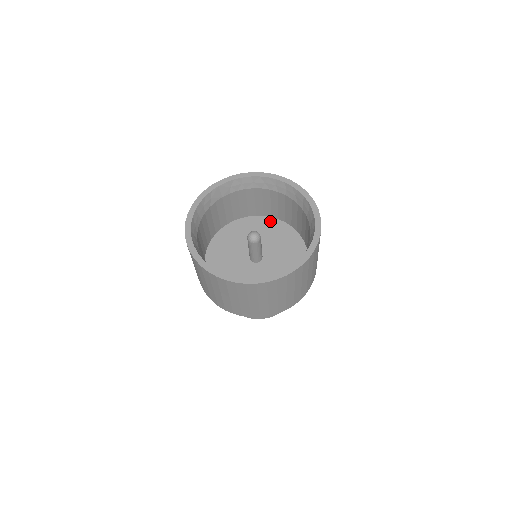
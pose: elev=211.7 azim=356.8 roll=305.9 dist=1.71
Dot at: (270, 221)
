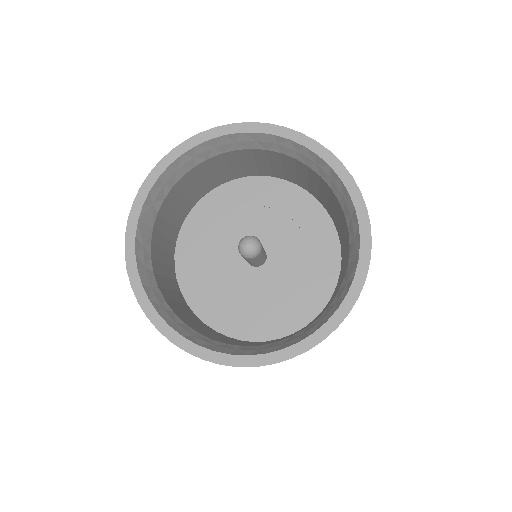
Dot at: (226, 191)
